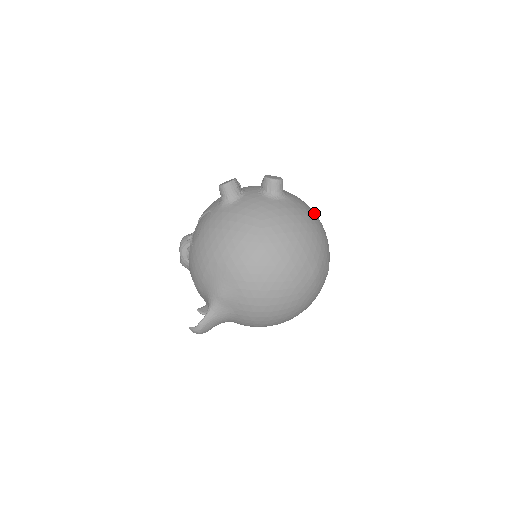
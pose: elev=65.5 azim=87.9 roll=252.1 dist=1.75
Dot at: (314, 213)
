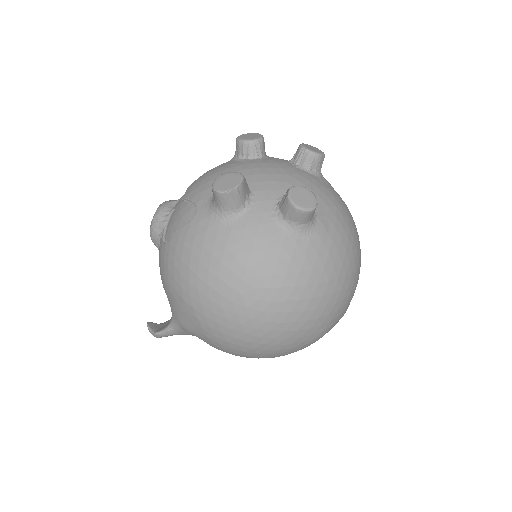
Dot at: (352, 246)
